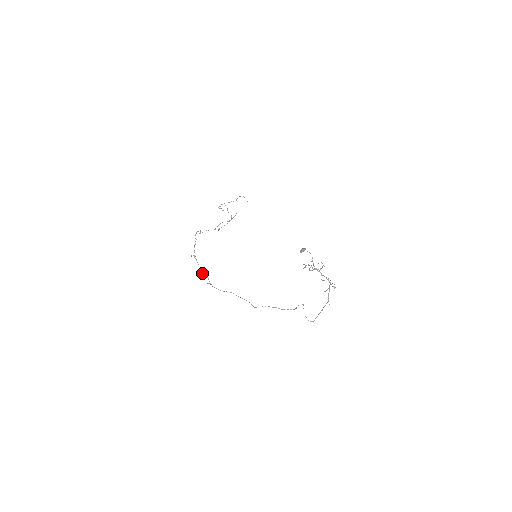
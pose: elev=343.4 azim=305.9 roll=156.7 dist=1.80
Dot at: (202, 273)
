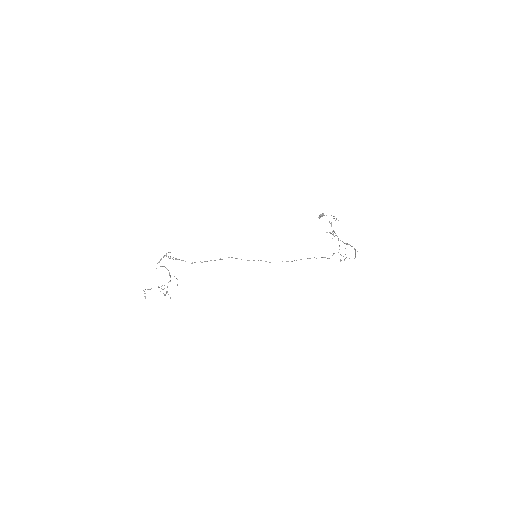
Dot at: (200, 261)
